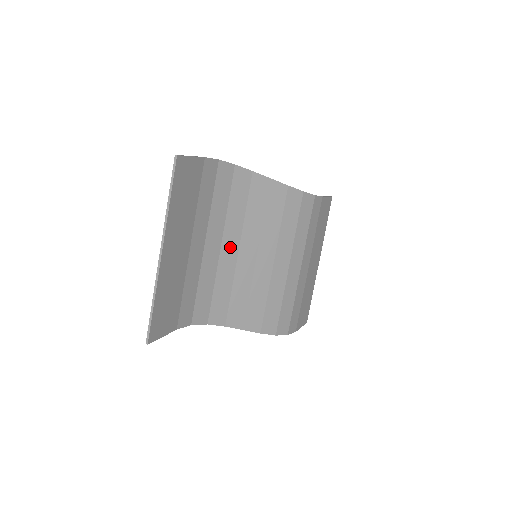
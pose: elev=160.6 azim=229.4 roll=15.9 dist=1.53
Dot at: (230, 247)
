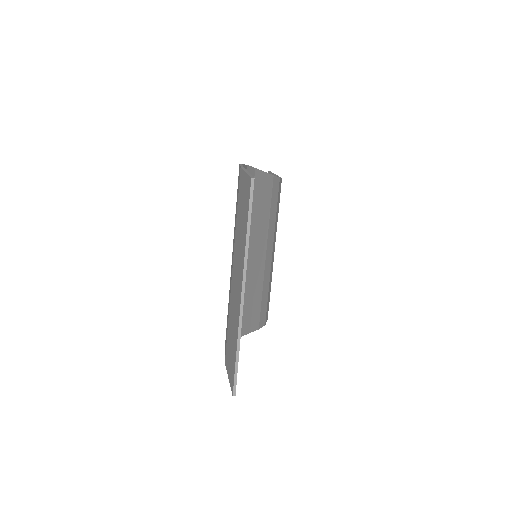
Dot at: occluded
